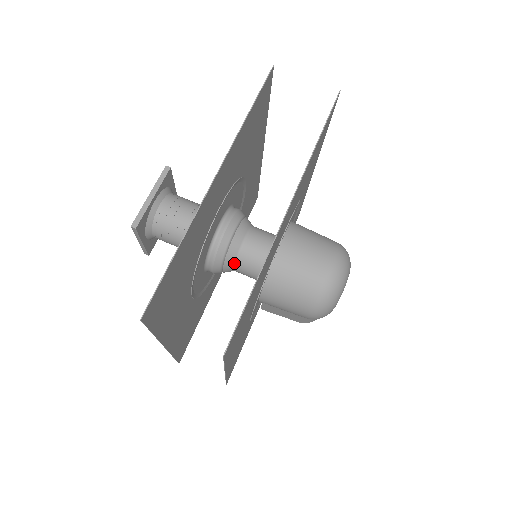
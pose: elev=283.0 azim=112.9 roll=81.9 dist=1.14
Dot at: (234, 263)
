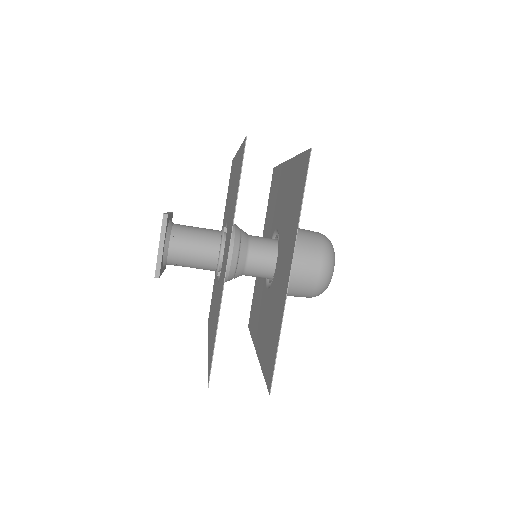
Dot at: (242, 274)
